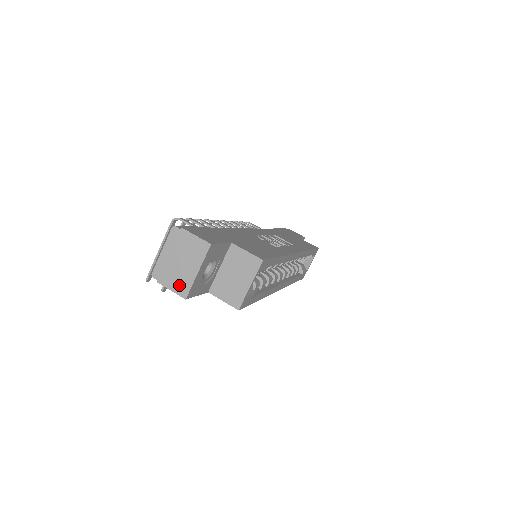
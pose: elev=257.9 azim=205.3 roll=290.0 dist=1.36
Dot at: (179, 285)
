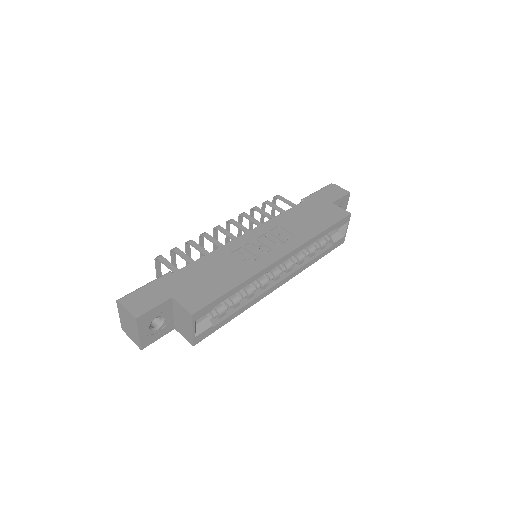
Dot at: (135, 340)
